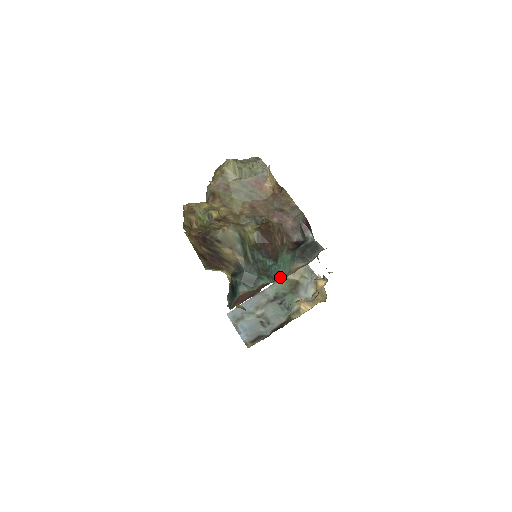
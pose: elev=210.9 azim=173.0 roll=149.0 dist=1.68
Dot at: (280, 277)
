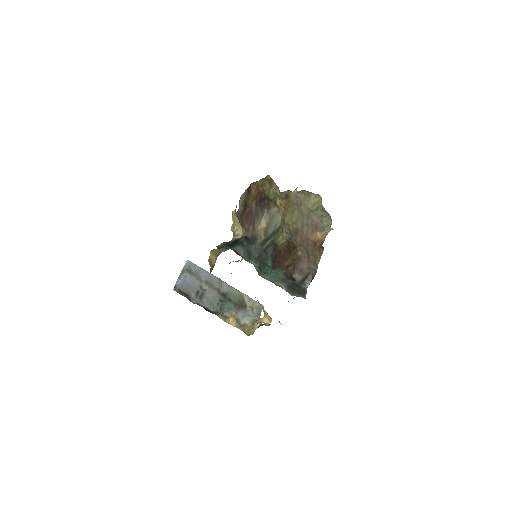
Dot at: occluded
